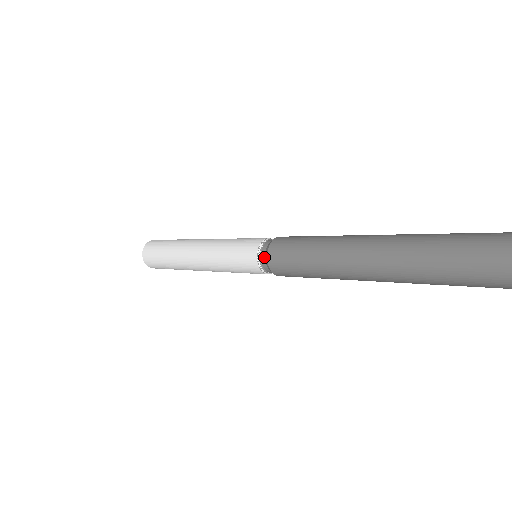
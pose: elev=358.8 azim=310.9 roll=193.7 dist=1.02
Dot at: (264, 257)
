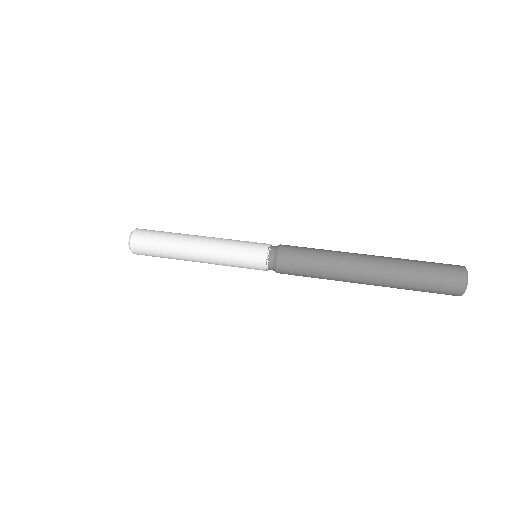
Dot at: (272, 264)
